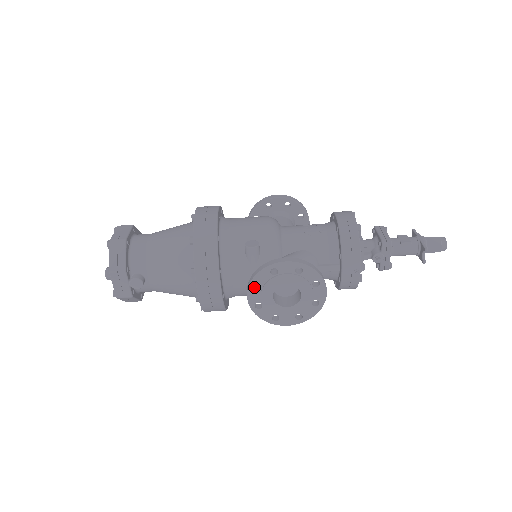
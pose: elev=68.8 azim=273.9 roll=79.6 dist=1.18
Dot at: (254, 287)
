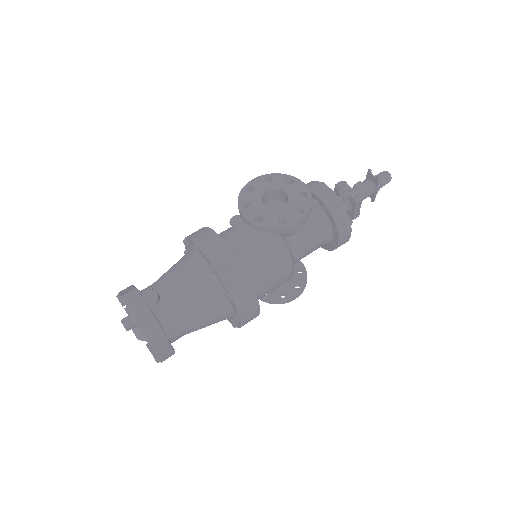
Dot at: (245, 209)
